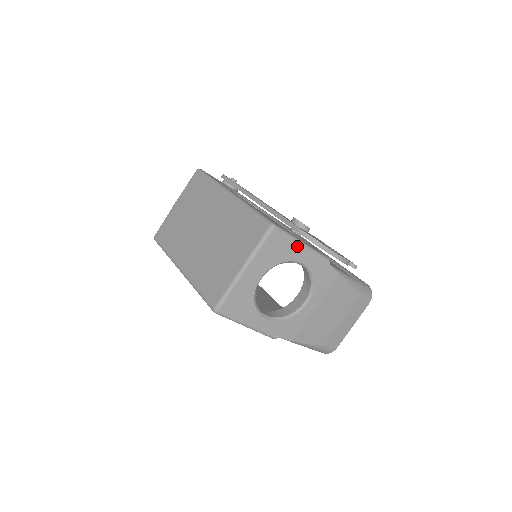
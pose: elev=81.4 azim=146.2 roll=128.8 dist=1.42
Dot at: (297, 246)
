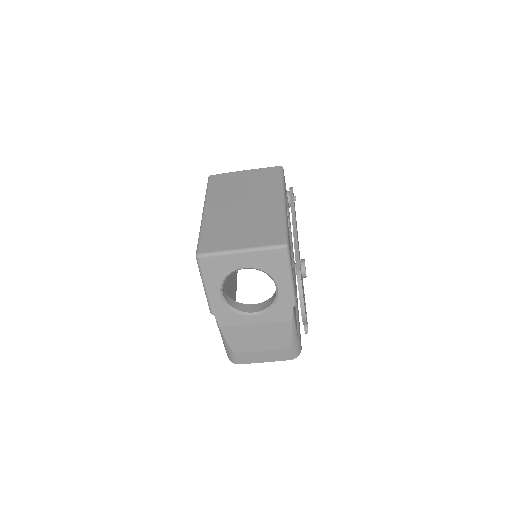
Dot at: (287, 274)
